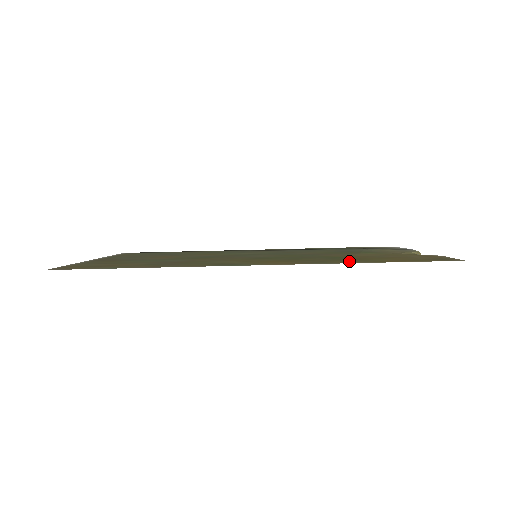
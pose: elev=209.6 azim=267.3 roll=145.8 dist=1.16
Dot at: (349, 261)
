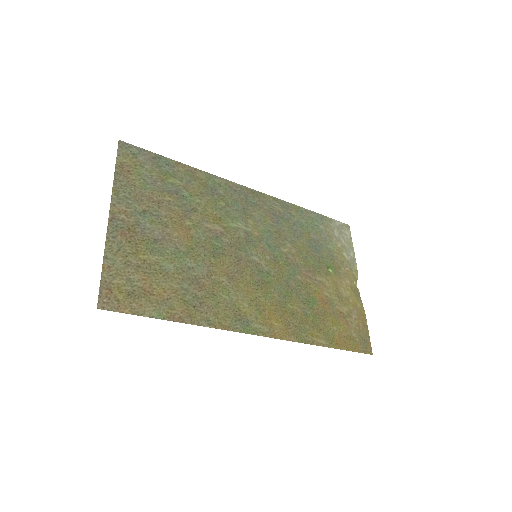
Dot at: (317, 333)
